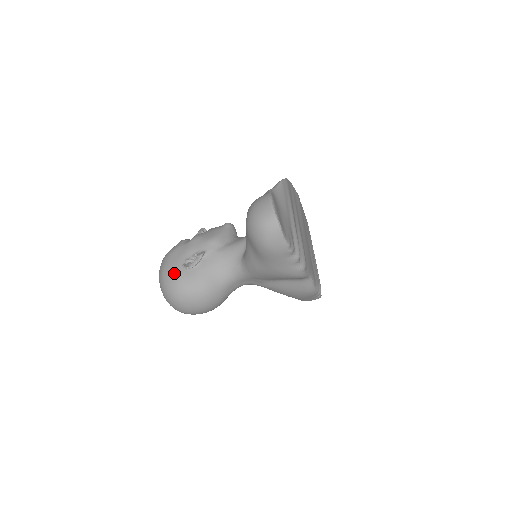
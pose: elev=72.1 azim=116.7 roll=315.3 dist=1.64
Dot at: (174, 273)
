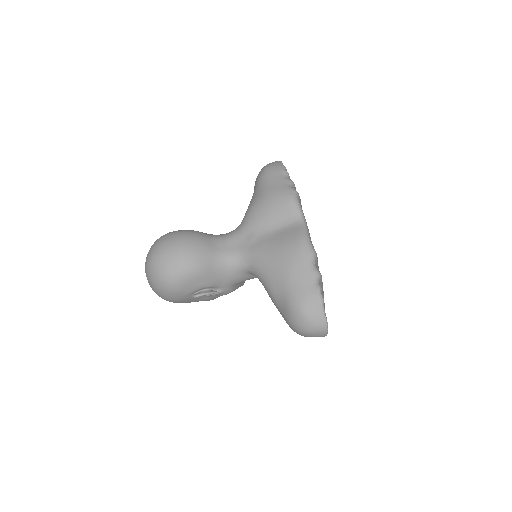
Dot at: occluded
